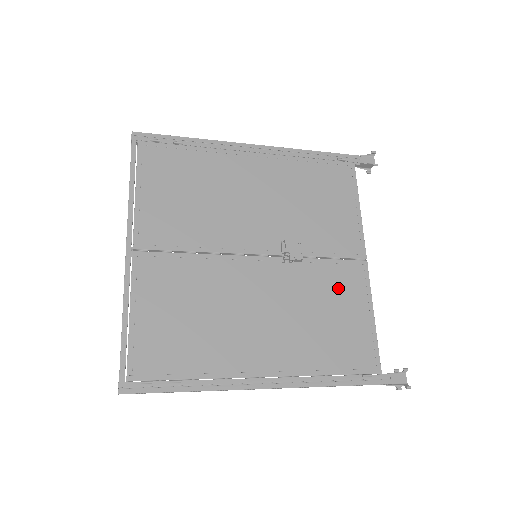
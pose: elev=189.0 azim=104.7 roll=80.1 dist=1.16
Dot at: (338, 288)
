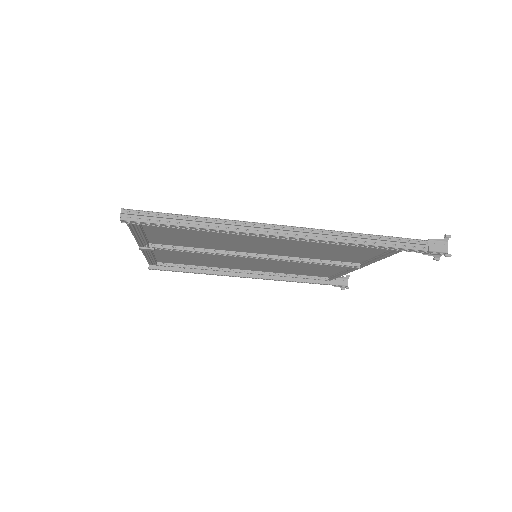
Dot at: (340, 256)
